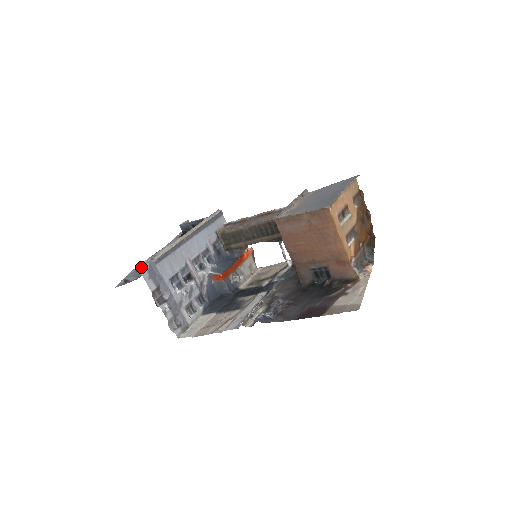
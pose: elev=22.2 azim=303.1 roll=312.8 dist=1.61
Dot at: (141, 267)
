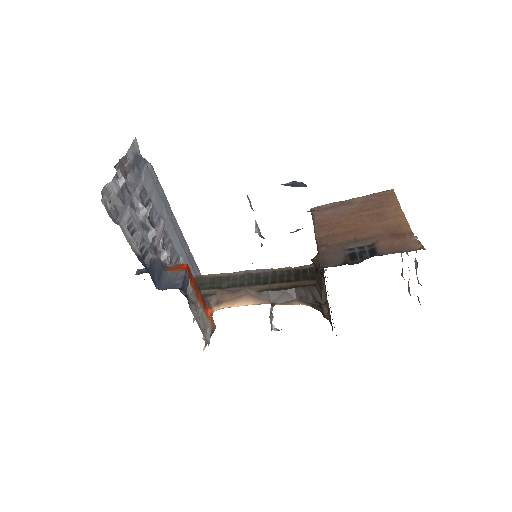
Dot at: (137, 143)
